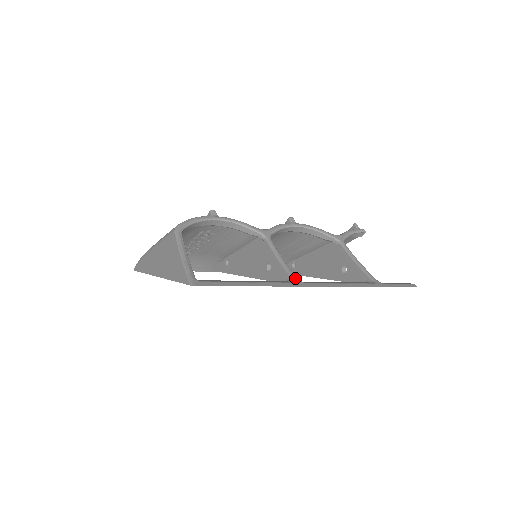
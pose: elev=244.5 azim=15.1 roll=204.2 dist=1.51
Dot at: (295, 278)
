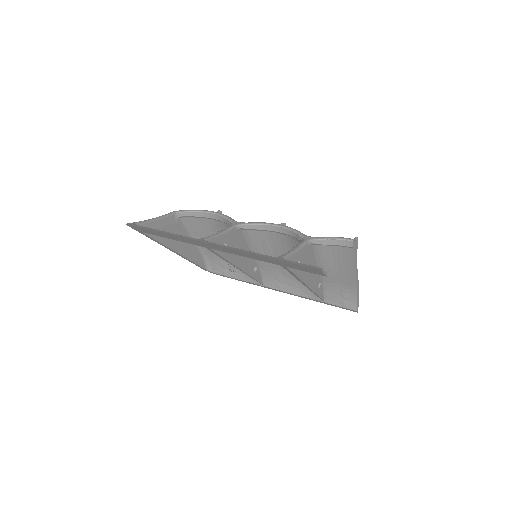
Dot at: (202, 238)
